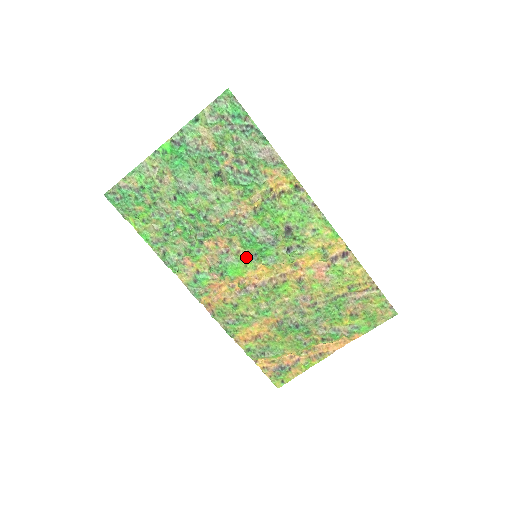
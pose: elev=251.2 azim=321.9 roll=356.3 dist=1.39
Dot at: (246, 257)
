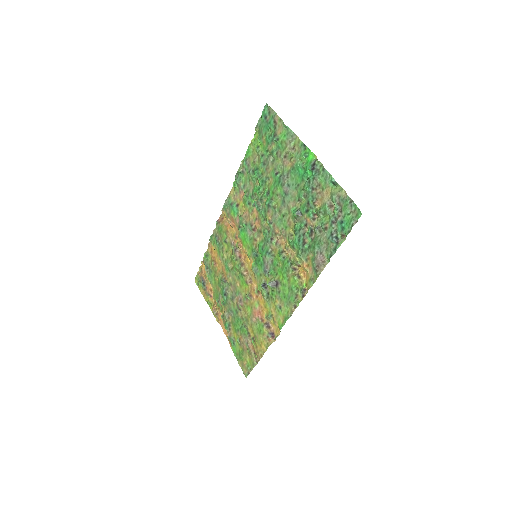
Dot at: (254, 247)
